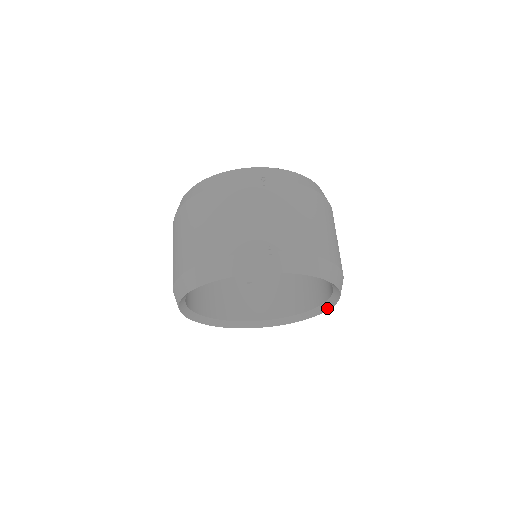
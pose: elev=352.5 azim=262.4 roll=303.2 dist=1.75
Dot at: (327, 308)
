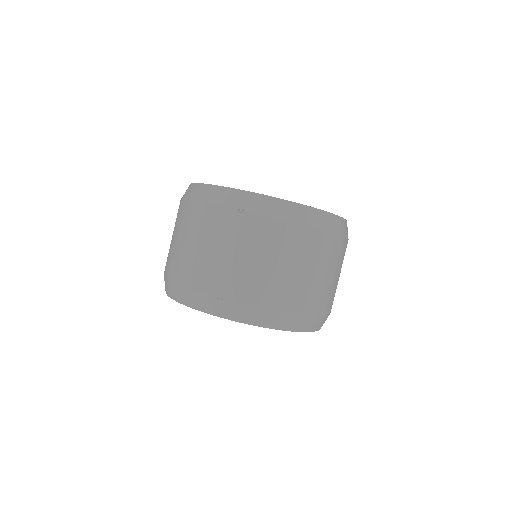
Dot at: occluded
